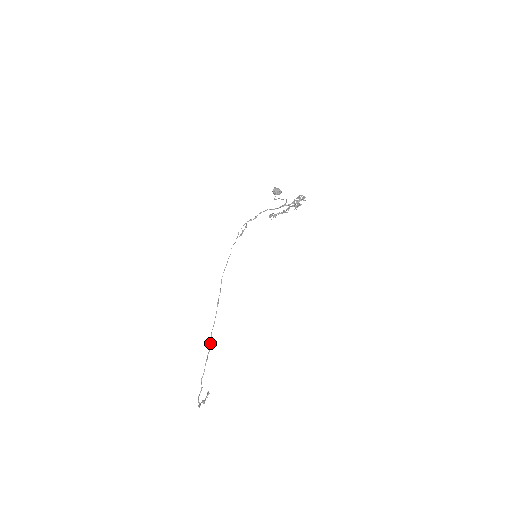
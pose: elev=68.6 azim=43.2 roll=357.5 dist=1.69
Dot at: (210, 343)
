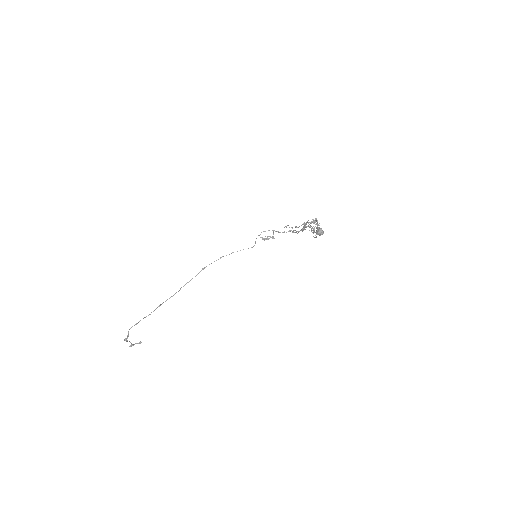
Dot at: (173, 295)
